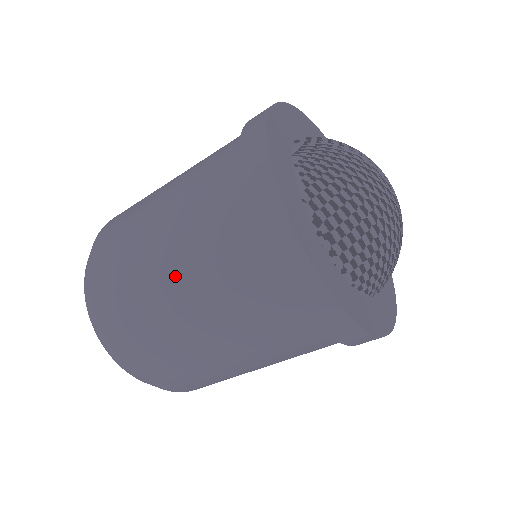
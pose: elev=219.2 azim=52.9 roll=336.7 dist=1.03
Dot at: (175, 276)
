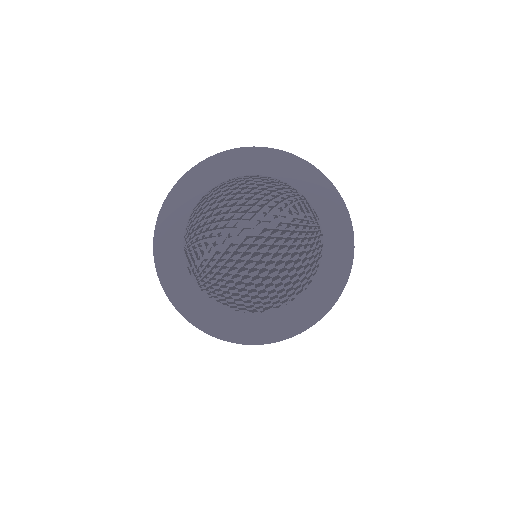
Dot at: occluded
